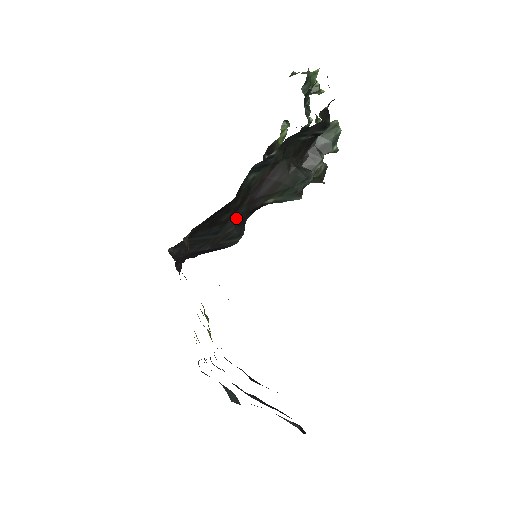
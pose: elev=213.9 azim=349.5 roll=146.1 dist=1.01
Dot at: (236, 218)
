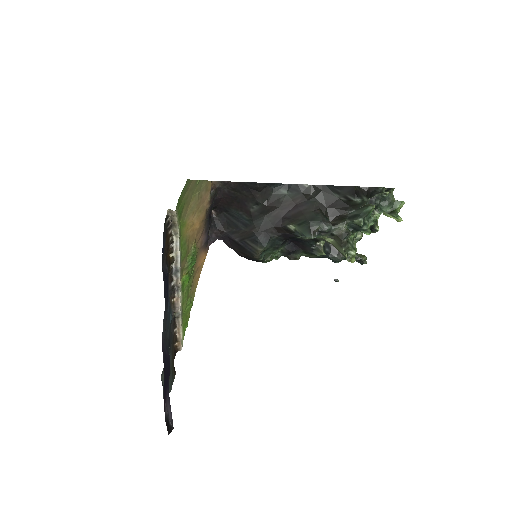
Dot at: (262, 222)
